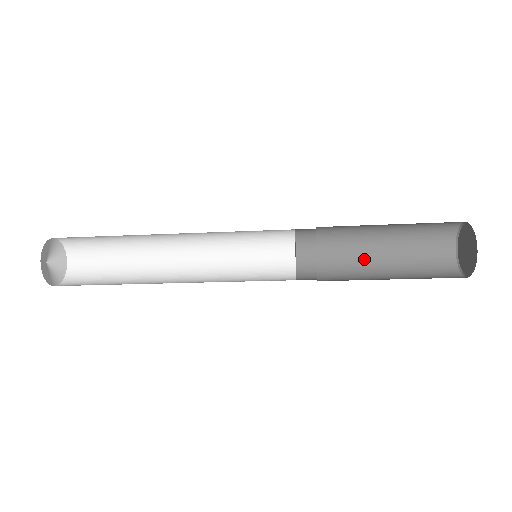
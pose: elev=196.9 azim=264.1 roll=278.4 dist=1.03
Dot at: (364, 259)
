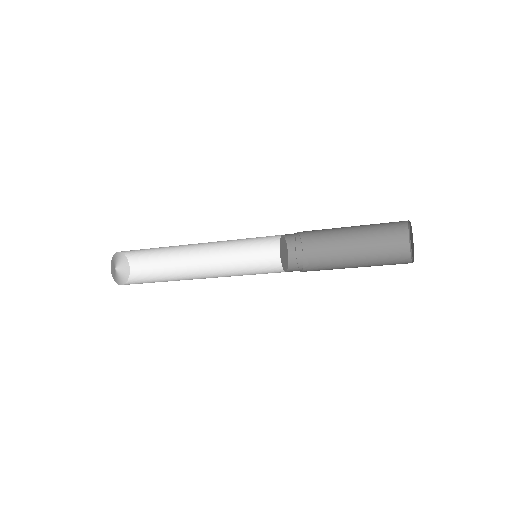
Dot at: (338, 241)
